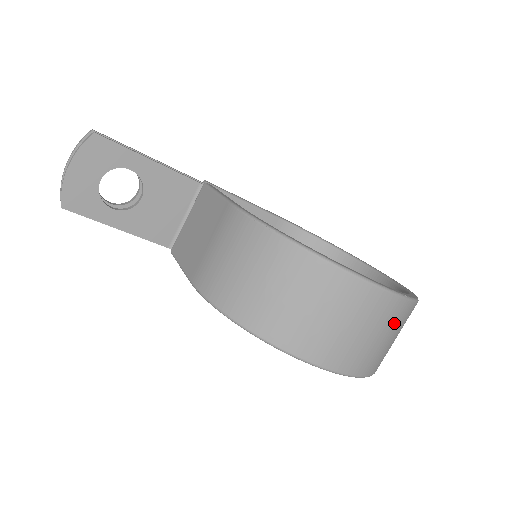
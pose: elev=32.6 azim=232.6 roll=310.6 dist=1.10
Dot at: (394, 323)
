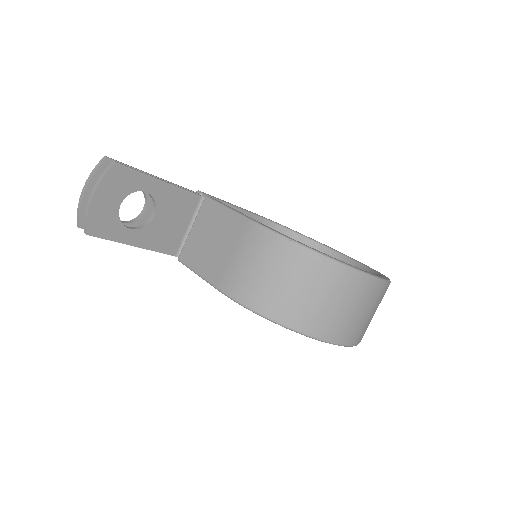
Dot at: (380, 301)
